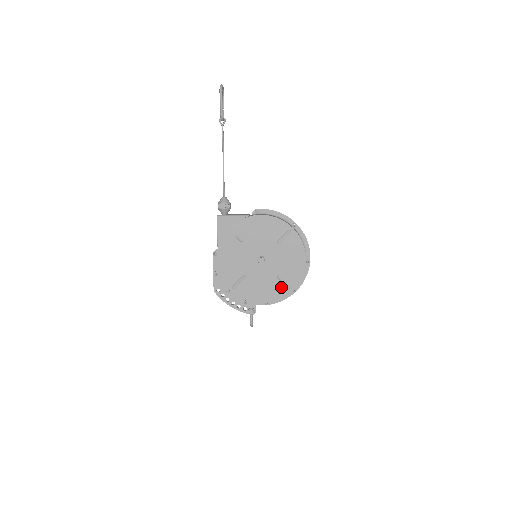
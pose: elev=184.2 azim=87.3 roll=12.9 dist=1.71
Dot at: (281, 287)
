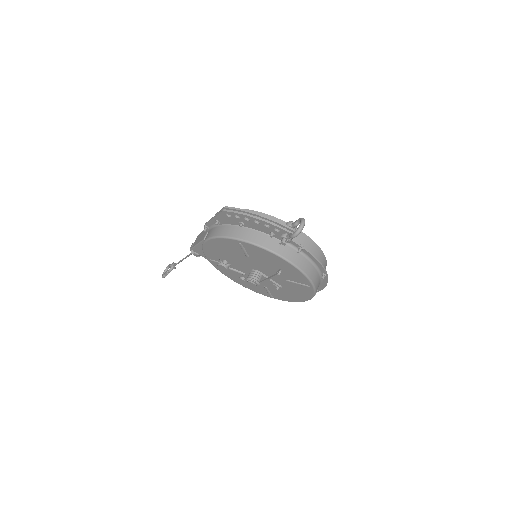
Dot at: occluded
